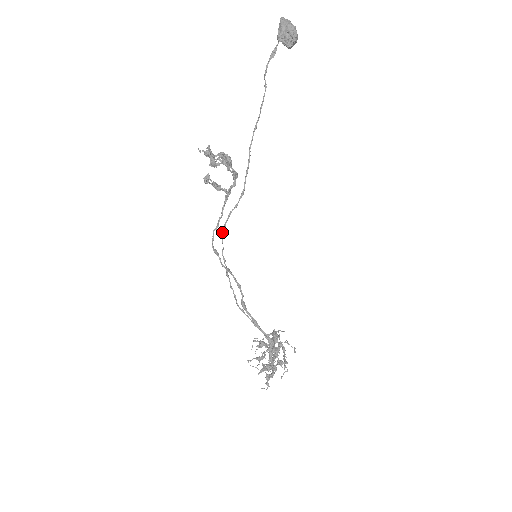
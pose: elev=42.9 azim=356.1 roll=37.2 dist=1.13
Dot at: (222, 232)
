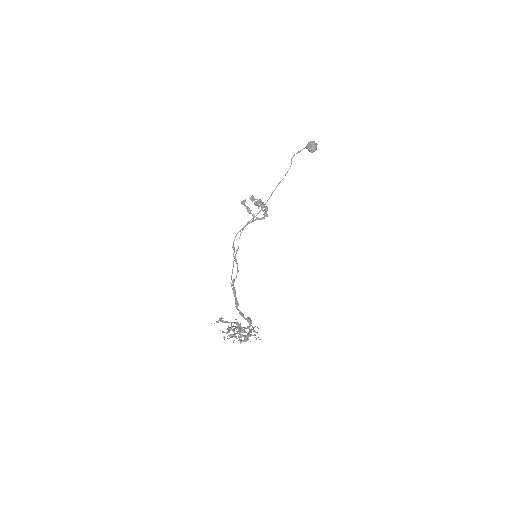
Dot at: (240, 233)
